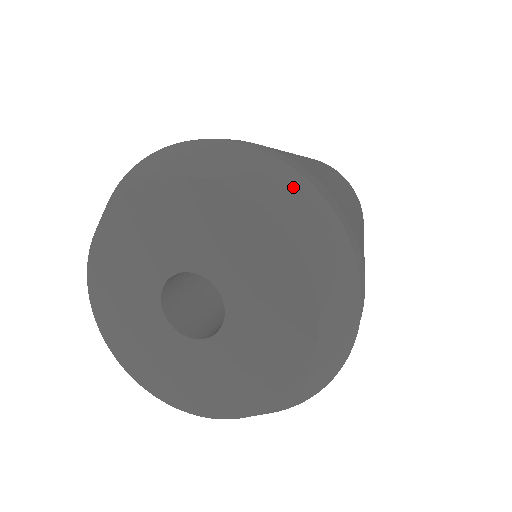
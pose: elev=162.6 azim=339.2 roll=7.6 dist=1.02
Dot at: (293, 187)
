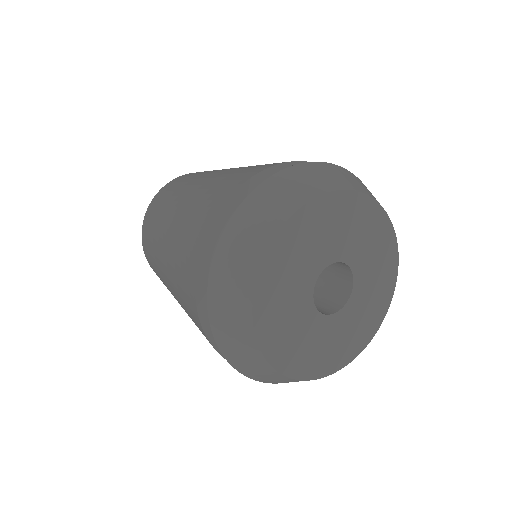
Dot at: (353, 177)
